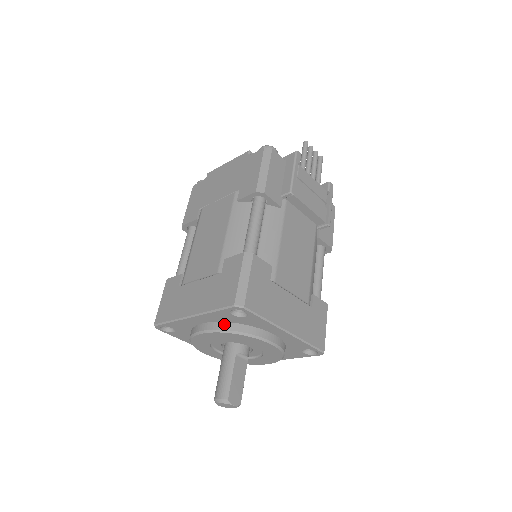
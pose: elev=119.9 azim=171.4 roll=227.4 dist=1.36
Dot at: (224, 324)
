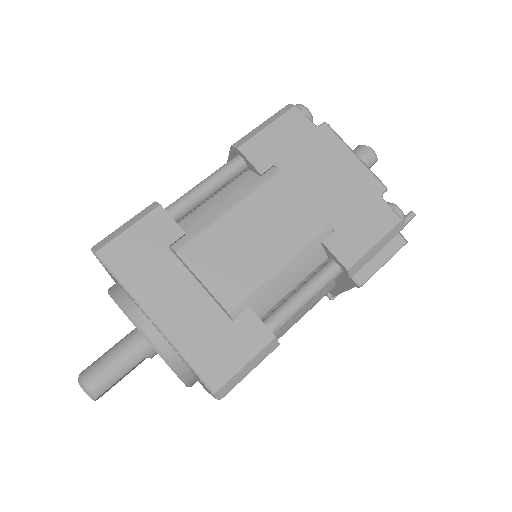
Dot at: (175, 355)
